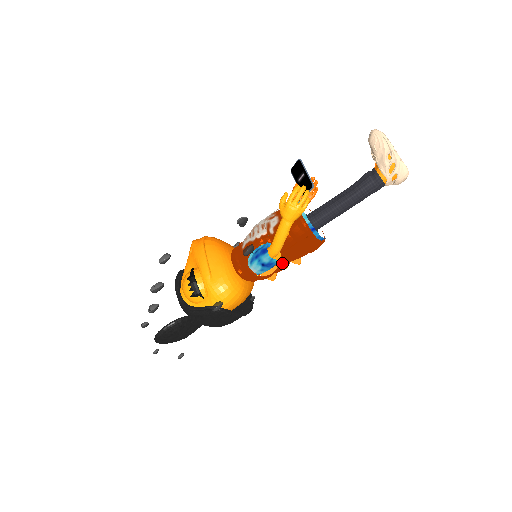
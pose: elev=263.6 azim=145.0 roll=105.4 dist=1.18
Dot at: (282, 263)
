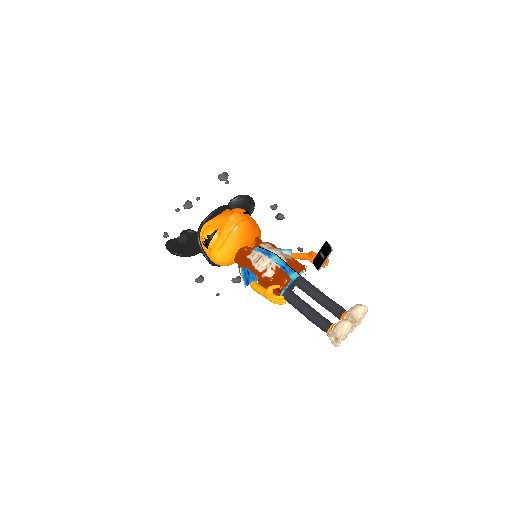
Dot at: occluded
